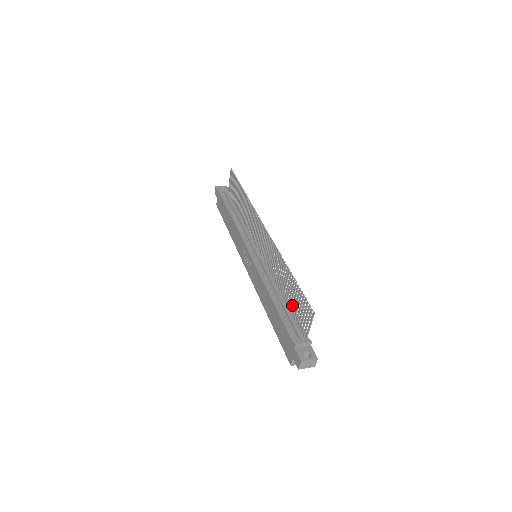
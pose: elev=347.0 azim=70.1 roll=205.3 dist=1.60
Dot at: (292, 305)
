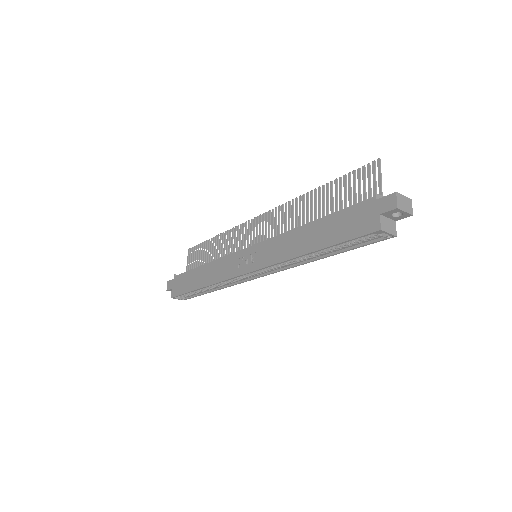
Dot at: (340, 207)
